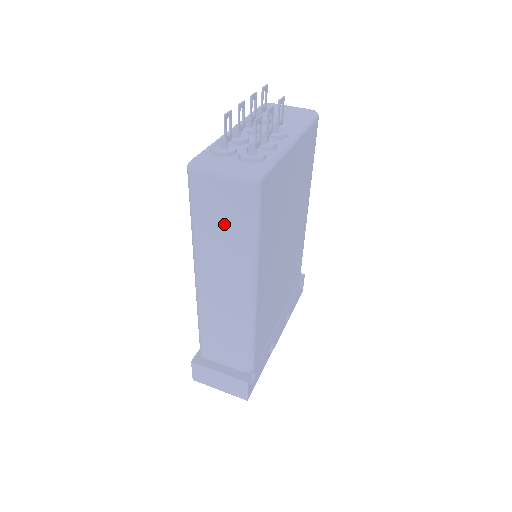
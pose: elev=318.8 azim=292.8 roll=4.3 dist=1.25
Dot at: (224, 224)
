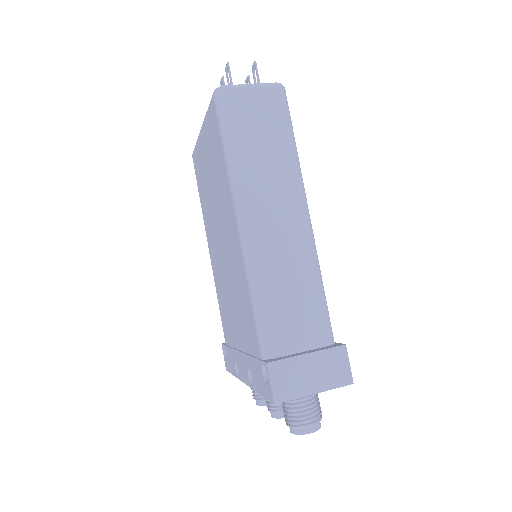
Dot at: (266, 134)
